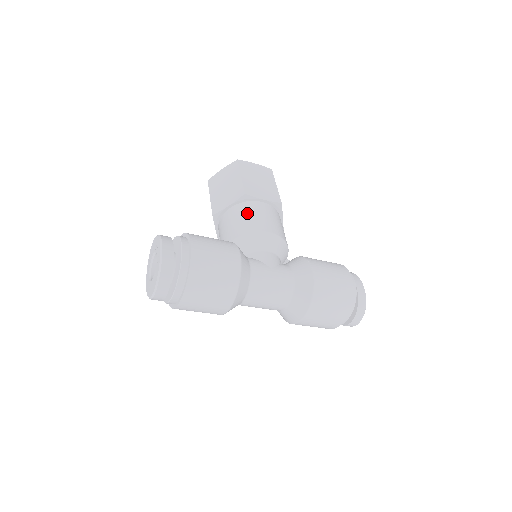
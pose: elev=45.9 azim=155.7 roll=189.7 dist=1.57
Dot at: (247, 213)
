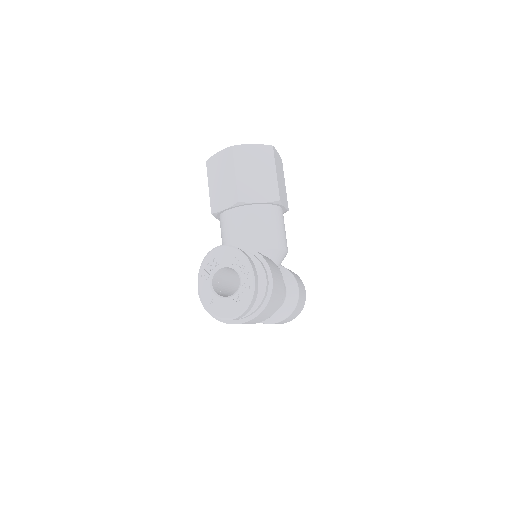
Dot at: (275, 221)
